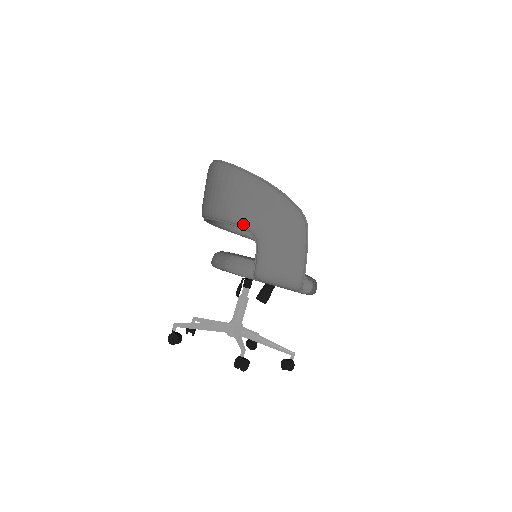
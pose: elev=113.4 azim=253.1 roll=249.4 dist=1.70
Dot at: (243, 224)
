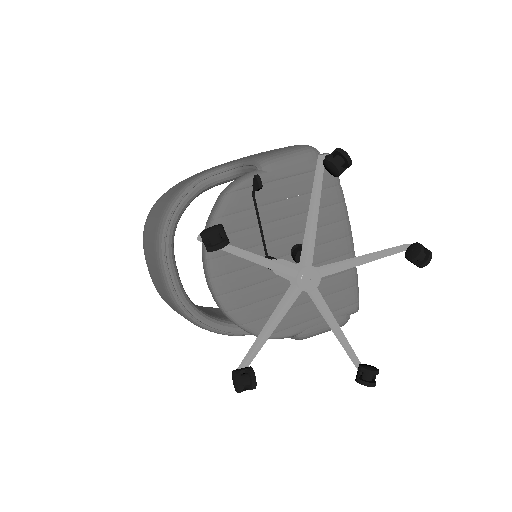
Dot at: (211, 171)
